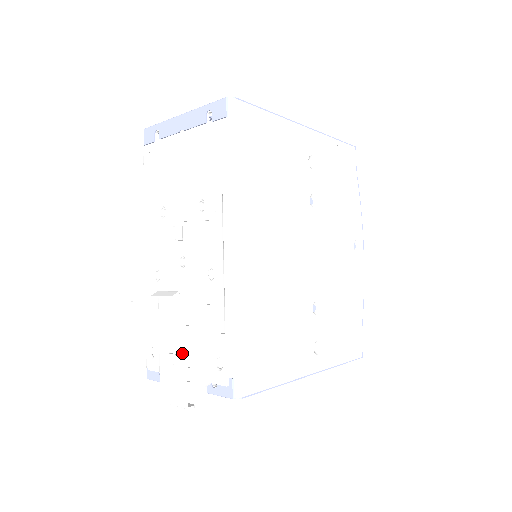
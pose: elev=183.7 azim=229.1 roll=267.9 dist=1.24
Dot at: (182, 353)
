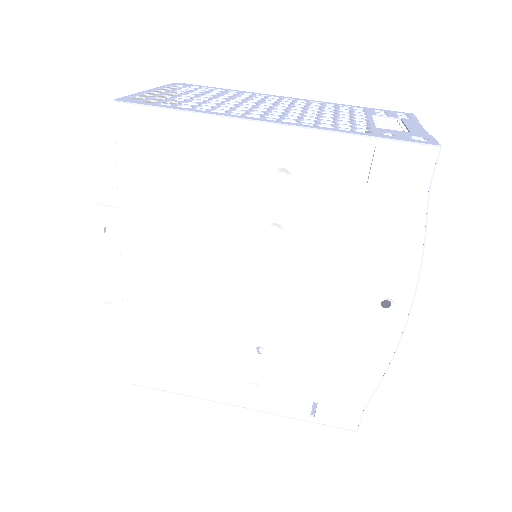
Dot at: occluded
